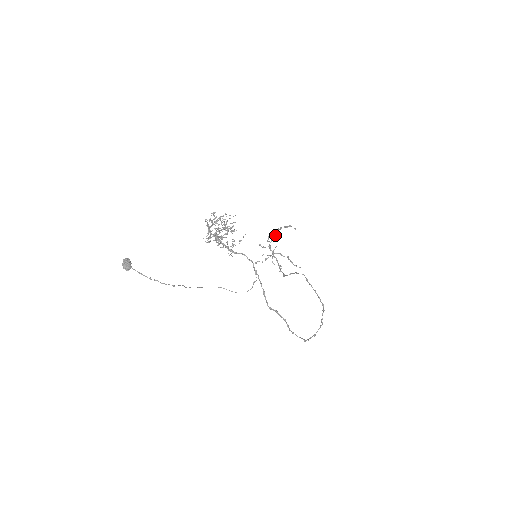
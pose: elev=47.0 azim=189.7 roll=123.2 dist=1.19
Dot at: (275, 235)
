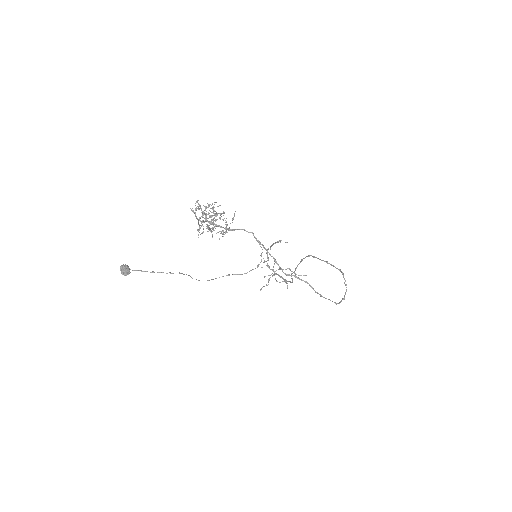
Dot at: occluded
